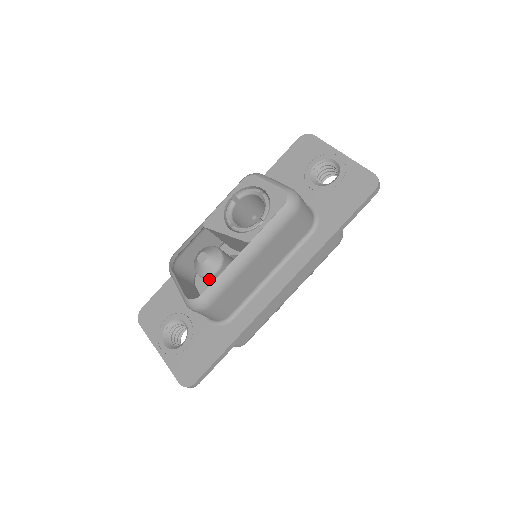
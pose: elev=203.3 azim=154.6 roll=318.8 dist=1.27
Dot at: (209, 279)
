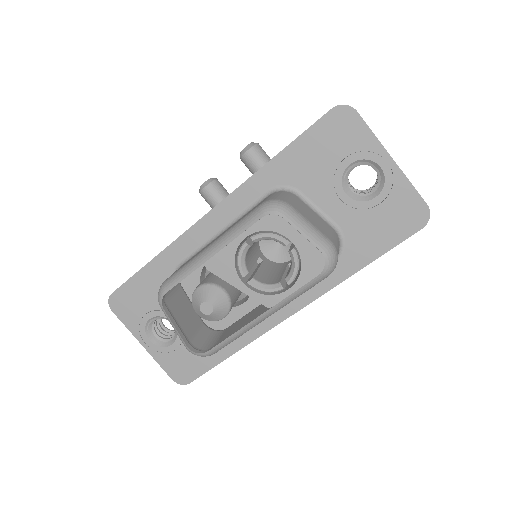
Dot at: occluded
